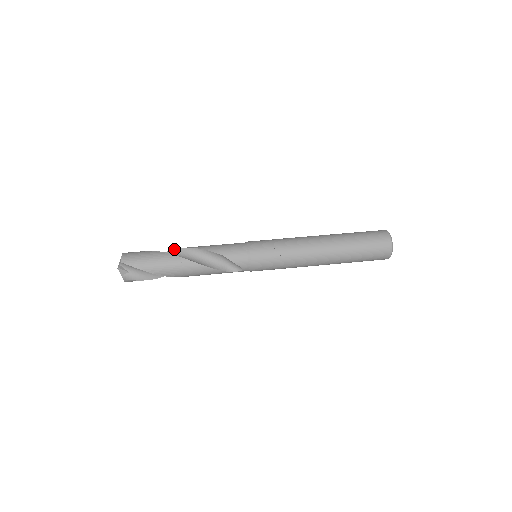
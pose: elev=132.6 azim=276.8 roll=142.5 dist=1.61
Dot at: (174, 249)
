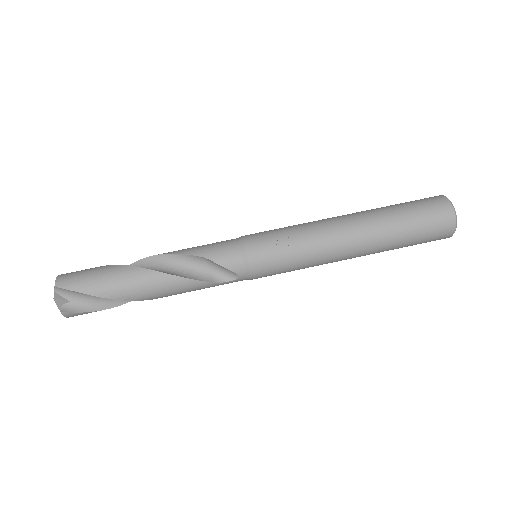
Dot at: occluded
